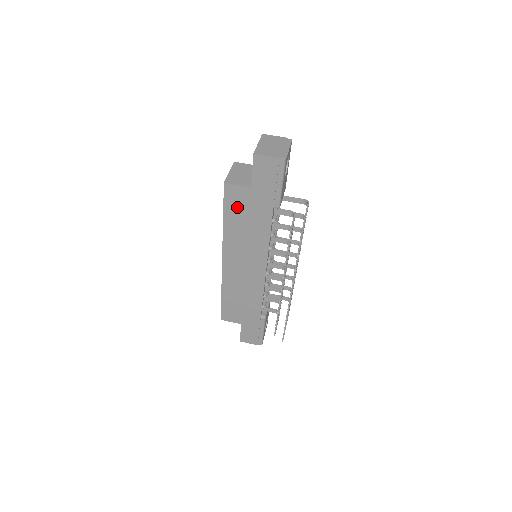
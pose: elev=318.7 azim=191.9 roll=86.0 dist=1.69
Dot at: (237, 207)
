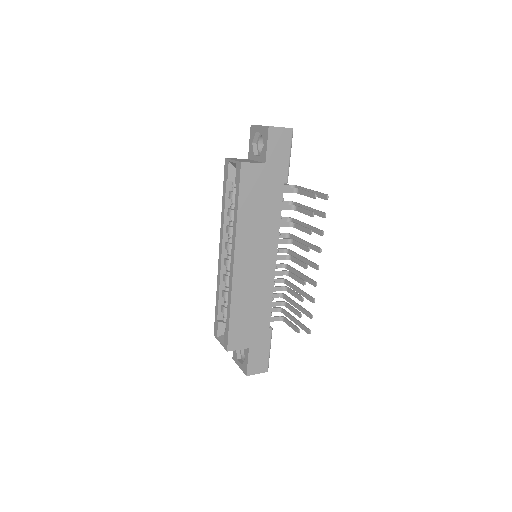
Dot at: (252, 189)
